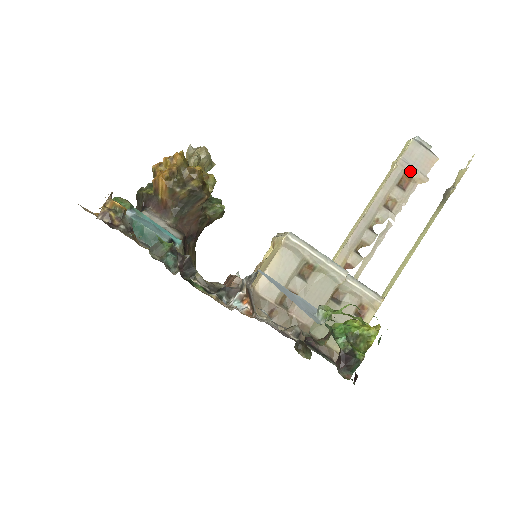
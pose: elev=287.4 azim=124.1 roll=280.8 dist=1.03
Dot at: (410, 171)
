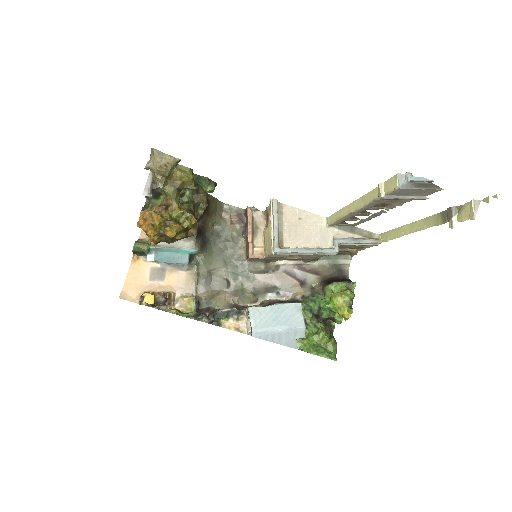
Dot at: occluded
